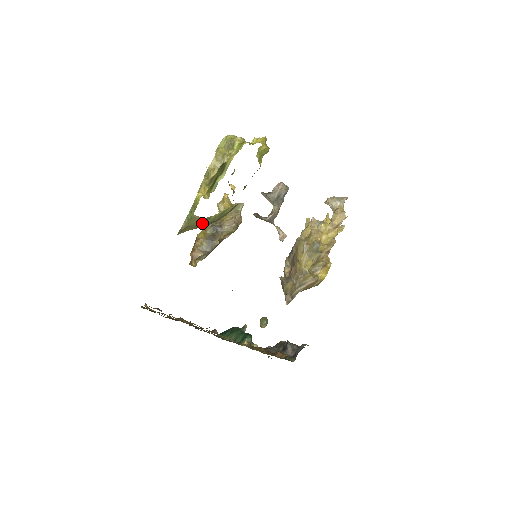
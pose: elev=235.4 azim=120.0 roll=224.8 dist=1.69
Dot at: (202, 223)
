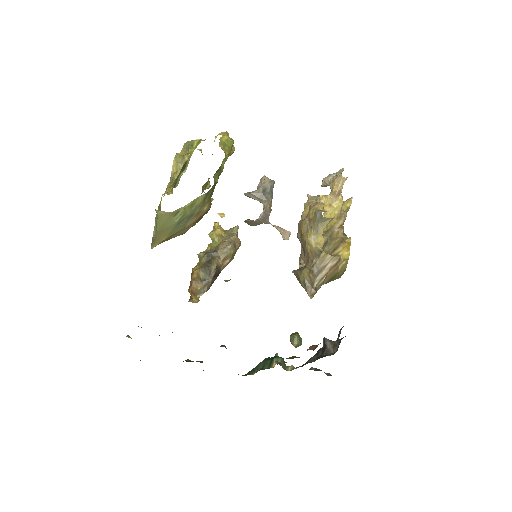
Dot at: (172, 222)
